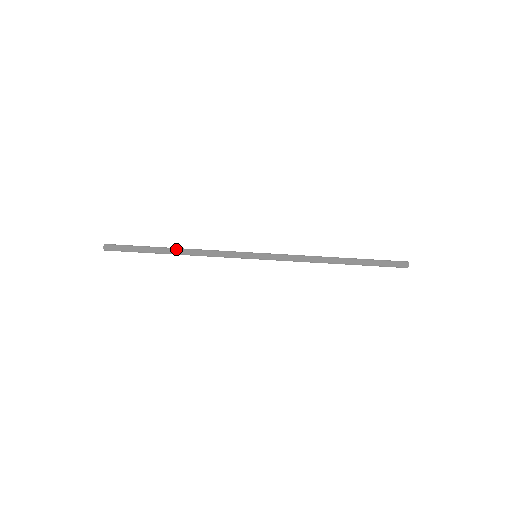
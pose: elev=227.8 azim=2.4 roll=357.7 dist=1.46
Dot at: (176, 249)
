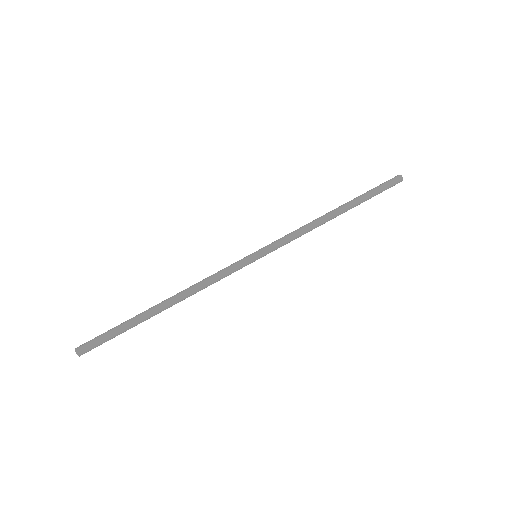
Dot at: (166, 302)
